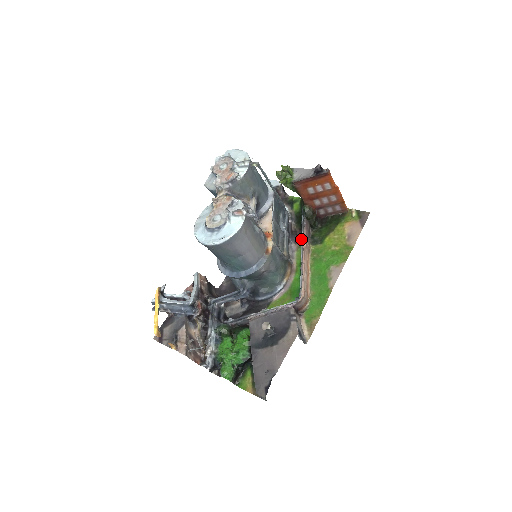
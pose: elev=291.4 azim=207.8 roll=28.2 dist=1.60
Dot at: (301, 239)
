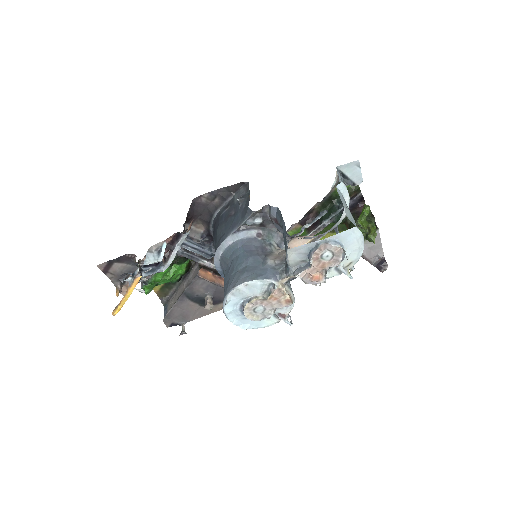
Dot at: occluded
